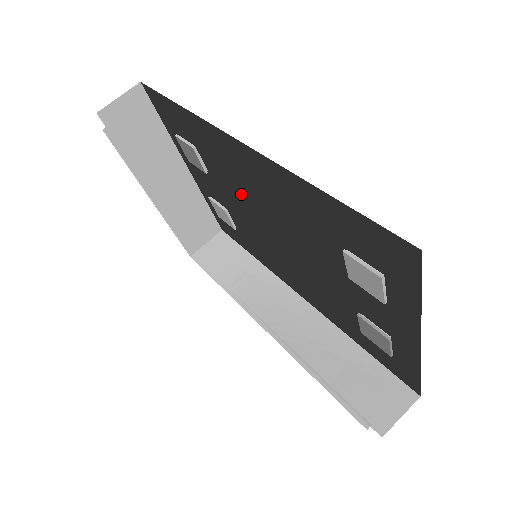
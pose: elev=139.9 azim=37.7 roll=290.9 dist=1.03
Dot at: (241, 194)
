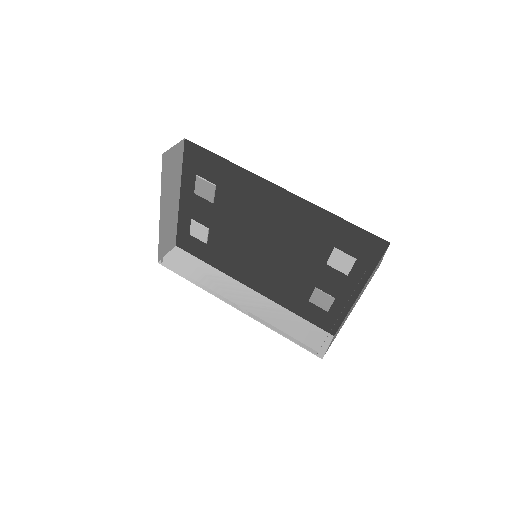
Dot at: (246, 218)
